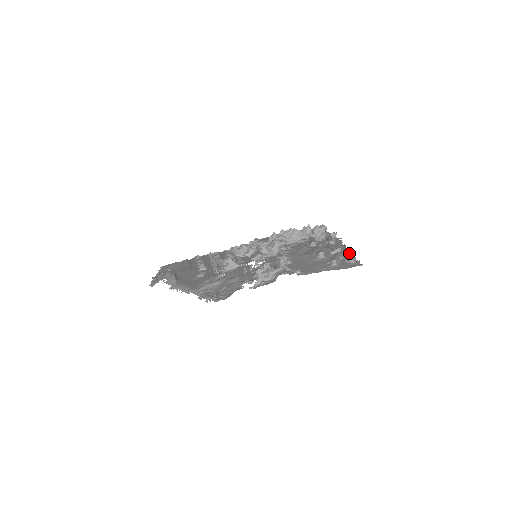
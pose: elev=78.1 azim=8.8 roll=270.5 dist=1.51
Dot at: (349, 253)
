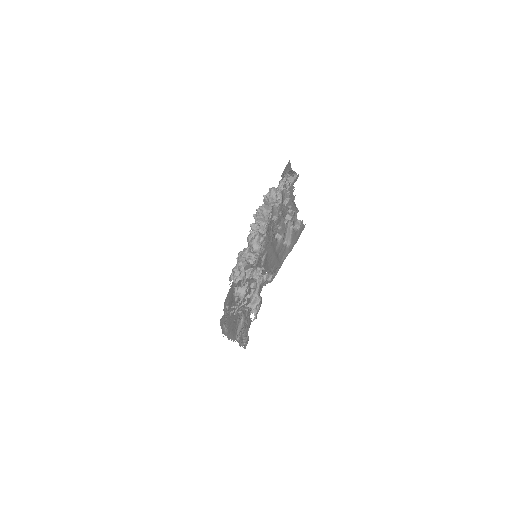
Dot at: occluded
